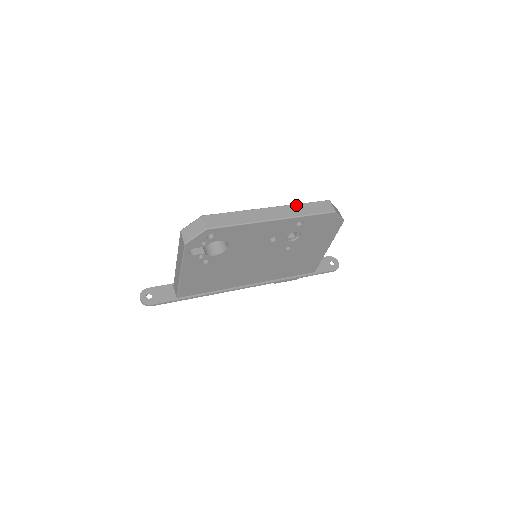
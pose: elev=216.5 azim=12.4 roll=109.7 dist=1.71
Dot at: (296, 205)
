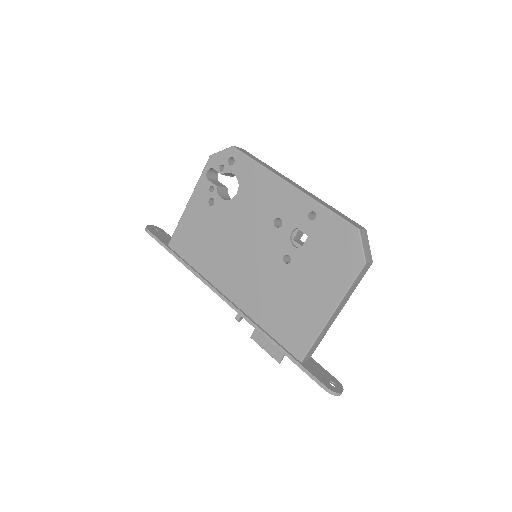
Dot at: (326, 203)
